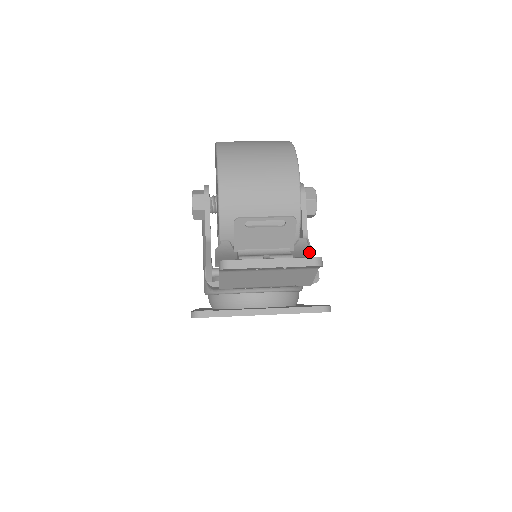
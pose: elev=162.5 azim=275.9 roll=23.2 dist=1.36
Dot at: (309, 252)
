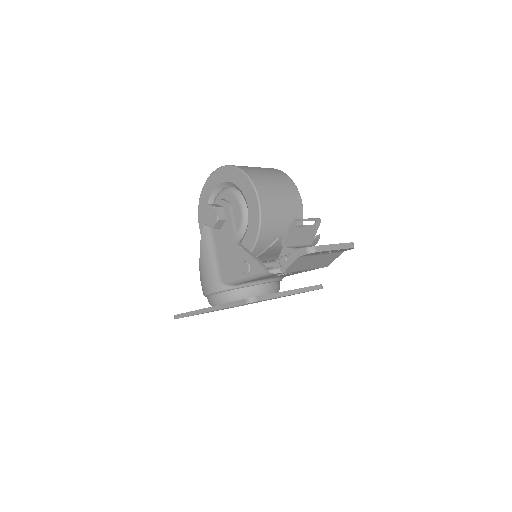
Dot at: occluded
